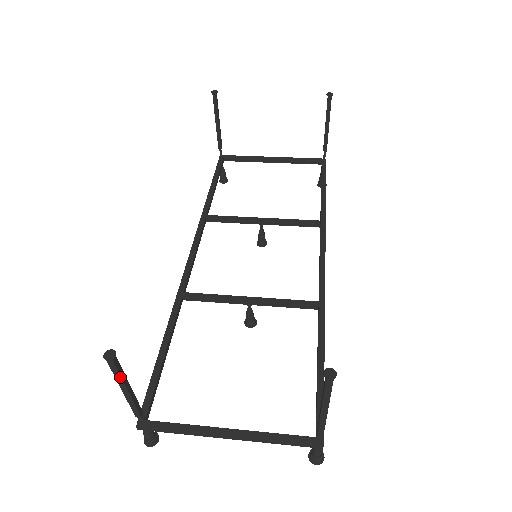
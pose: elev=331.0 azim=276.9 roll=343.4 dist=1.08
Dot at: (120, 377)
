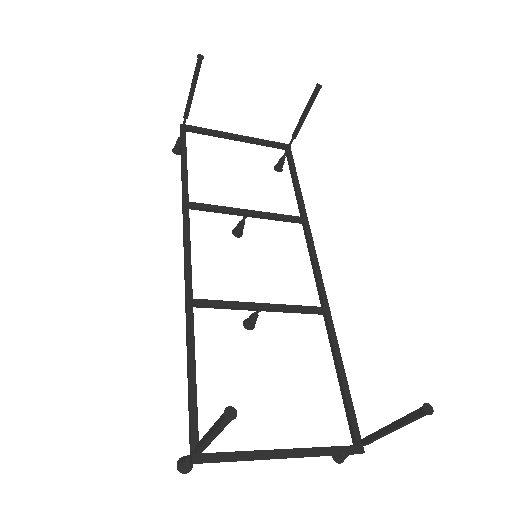
Dot at: (222, 429)
